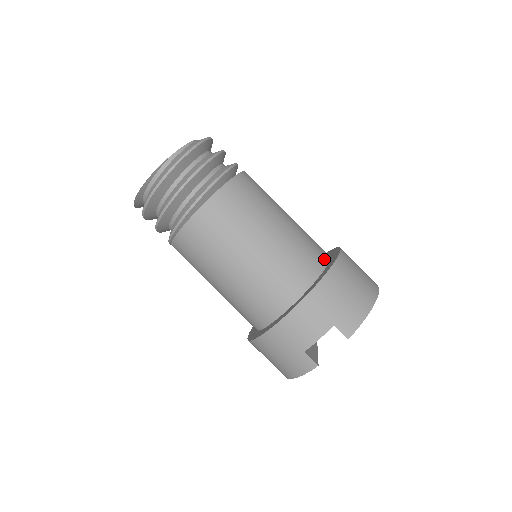
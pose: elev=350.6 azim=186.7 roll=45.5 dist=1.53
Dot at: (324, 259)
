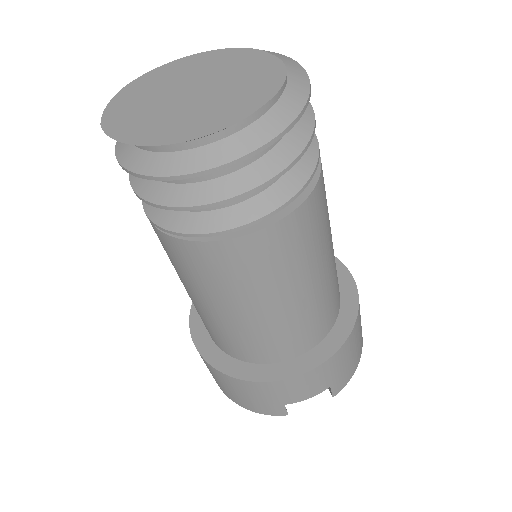
Dot at: occluded
